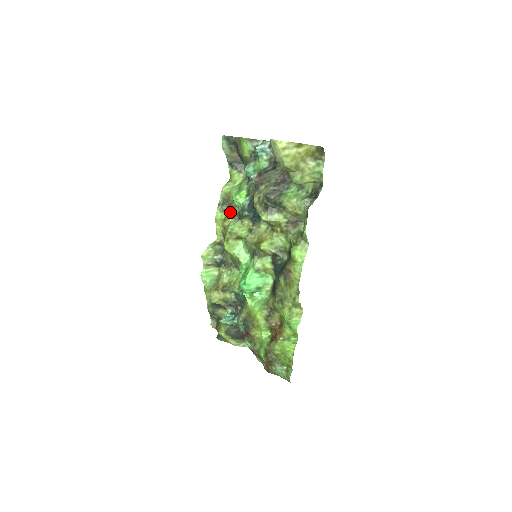
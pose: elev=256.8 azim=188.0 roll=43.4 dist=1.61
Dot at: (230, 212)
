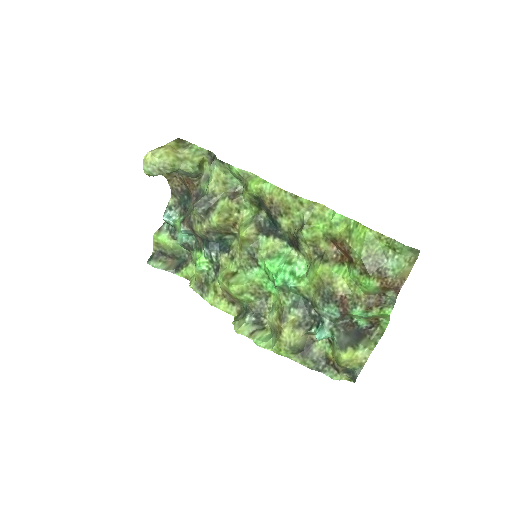
Dot at: (211, 282)
